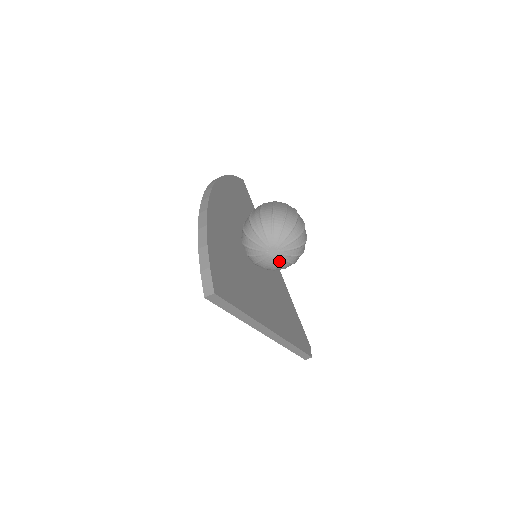
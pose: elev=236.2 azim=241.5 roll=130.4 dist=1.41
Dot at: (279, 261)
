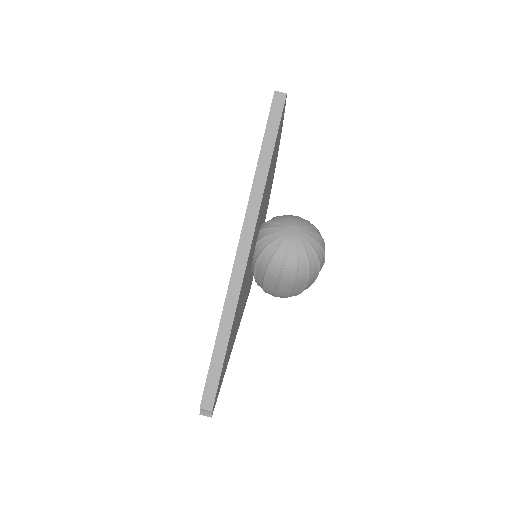
Dot at: (291, 243)
